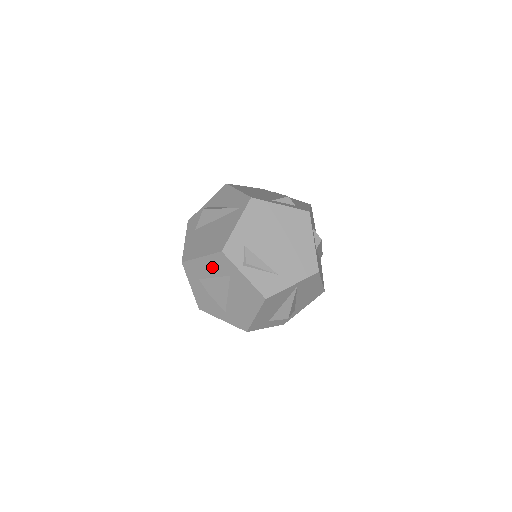
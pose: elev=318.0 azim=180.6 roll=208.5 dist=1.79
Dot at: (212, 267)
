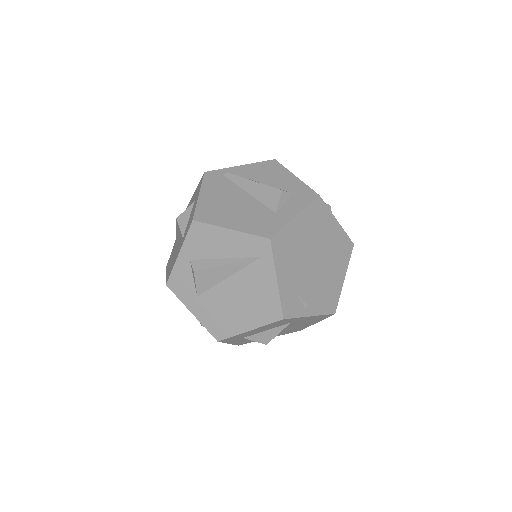
Dot at: (265, 328)
